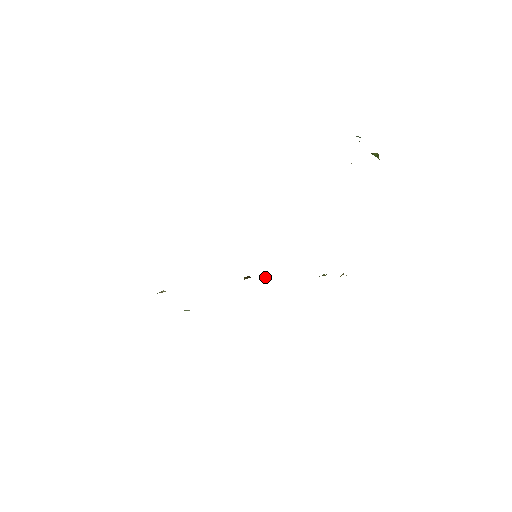
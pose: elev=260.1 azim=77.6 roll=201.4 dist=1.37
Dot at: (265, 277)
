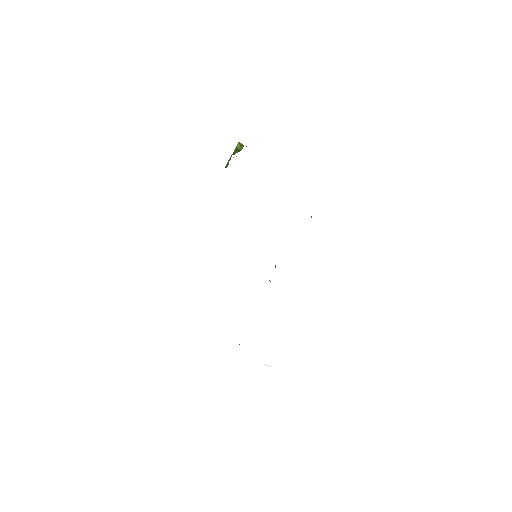
Dot at: occluded
